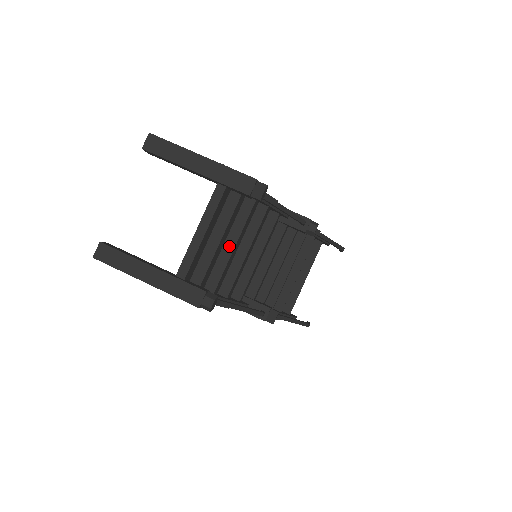
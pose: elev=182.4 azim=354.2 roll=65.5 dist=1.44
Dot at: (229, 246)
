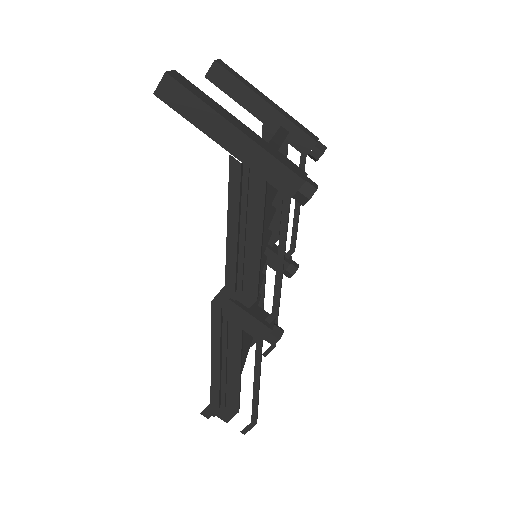
Dot at: (266, 201)
